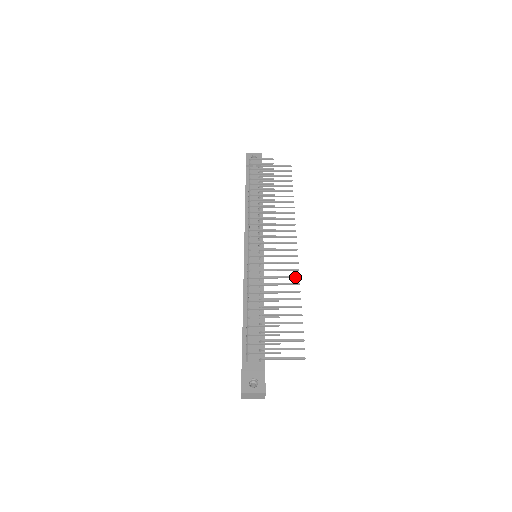
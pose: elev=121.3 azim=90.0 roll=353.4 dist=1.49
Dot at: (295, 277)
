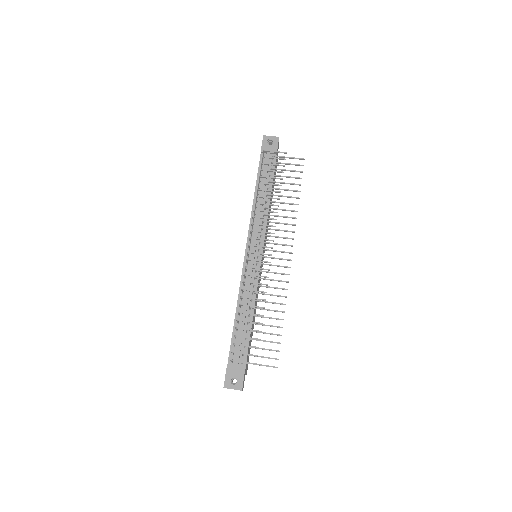
Dot at: (284, 289)
